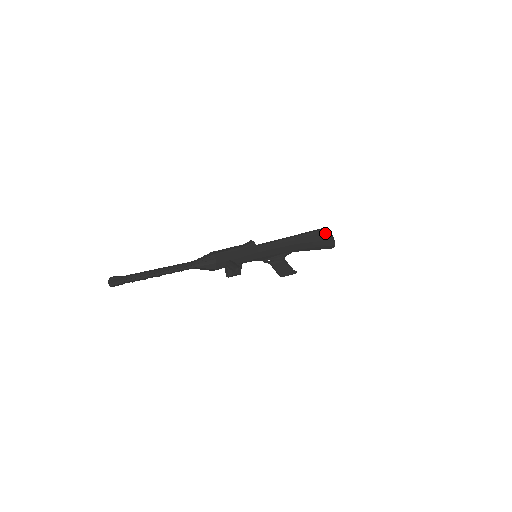
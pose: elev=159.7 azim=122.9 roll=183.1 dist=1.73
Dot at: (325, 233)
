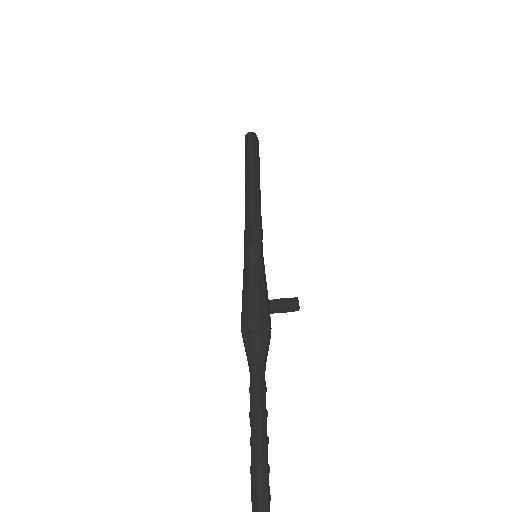
Dot at: (256, 141)
